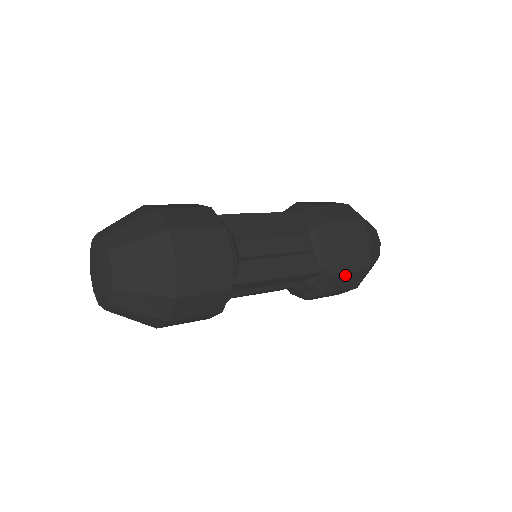
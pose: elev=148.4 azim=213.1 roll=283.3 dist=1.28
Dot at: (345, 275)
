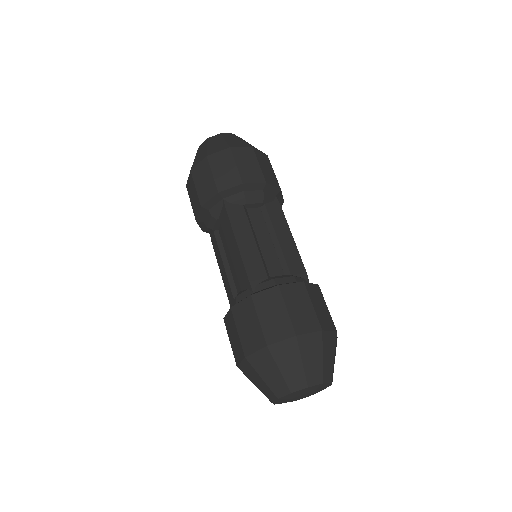
Dot at: (254, 313)
